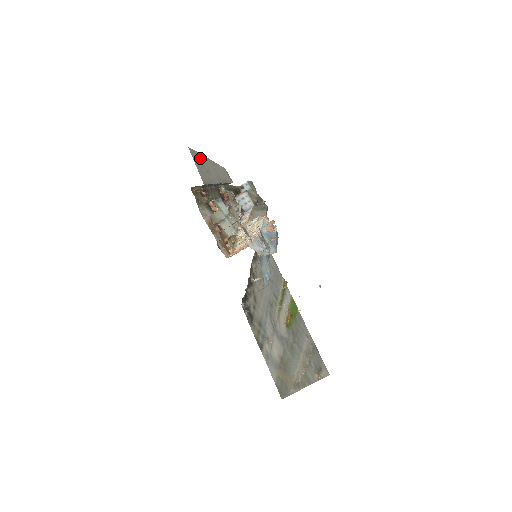
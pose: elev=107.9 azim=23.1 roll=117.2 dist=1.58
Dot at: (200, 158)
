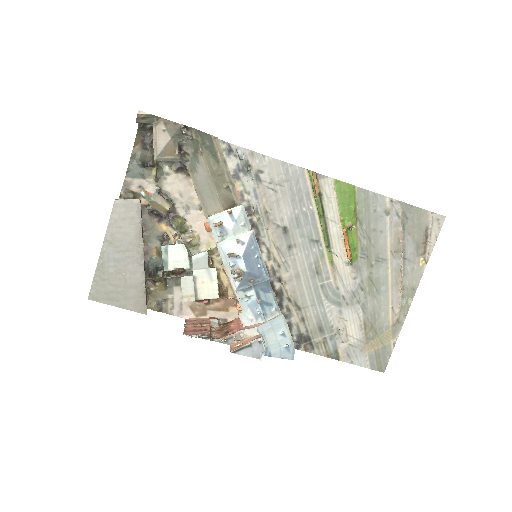
Dot at: (103, 279)
